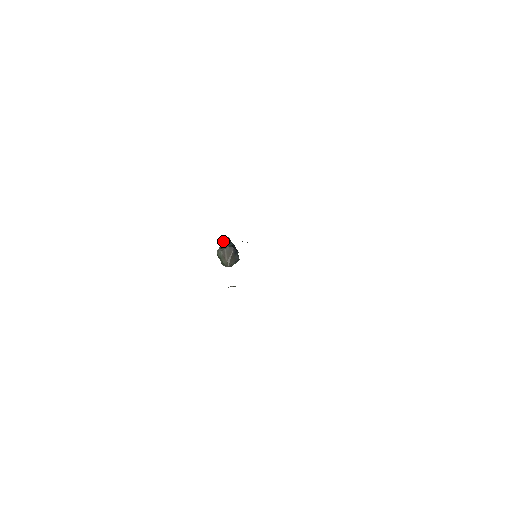
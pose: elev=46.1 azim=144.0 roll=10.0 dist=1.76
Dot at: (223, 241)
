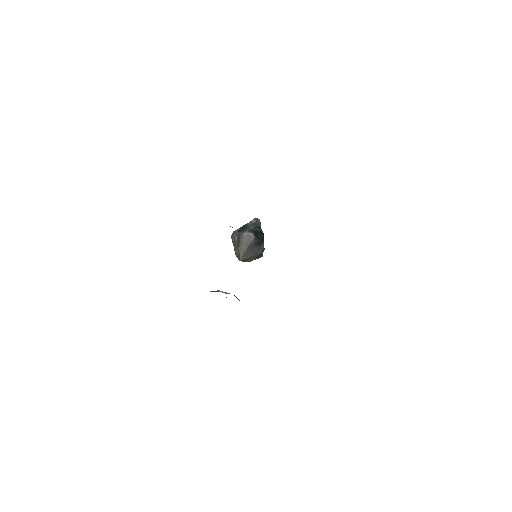
Dot at: occluded
